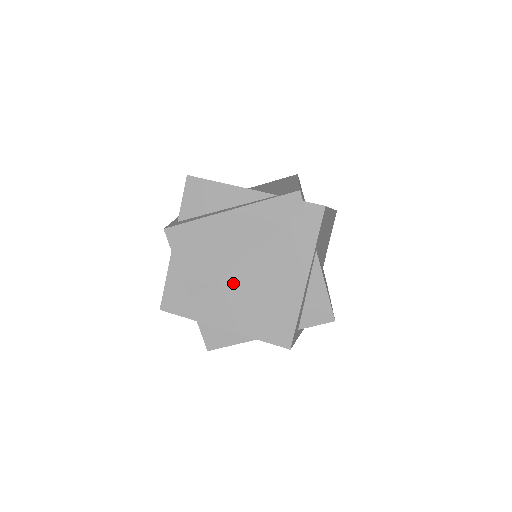
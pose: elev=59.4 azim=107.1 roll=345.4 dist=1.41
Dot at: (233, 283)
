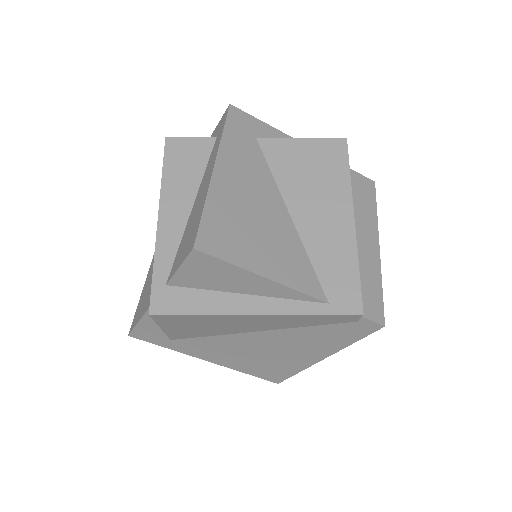
Dot at: (232, 342)
